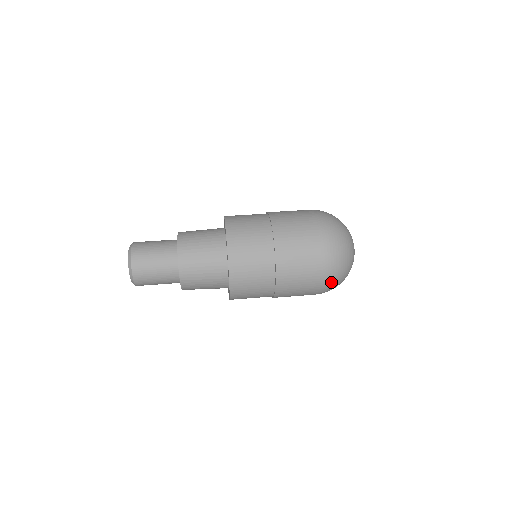
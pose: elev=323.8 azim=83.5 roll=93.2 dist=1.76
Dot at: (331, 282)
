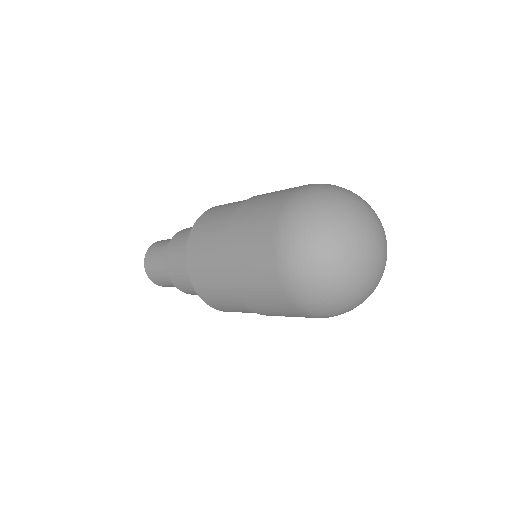
Dot at: (301, 292)
